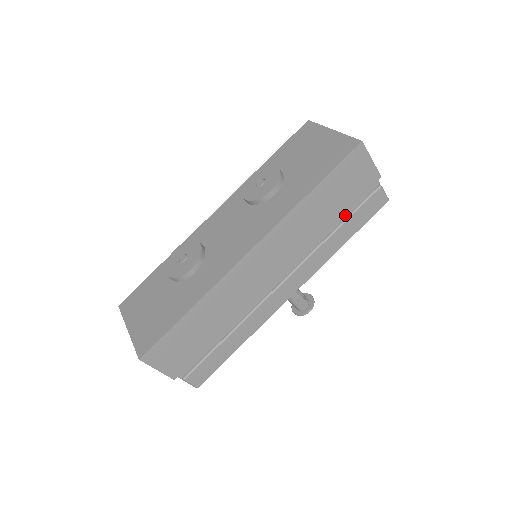
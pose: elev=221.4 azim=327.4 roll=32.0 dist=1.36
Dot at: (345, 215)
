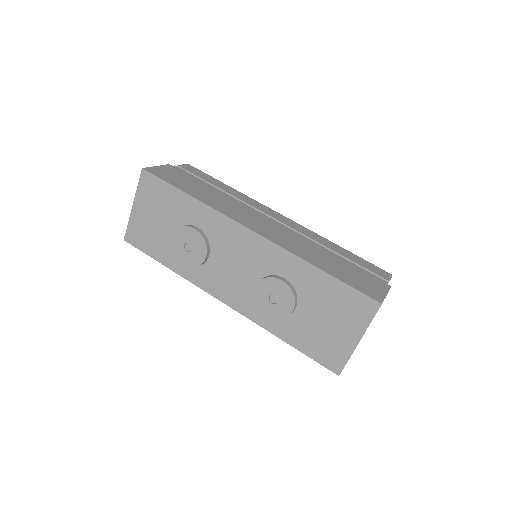
Dot at: occluded
